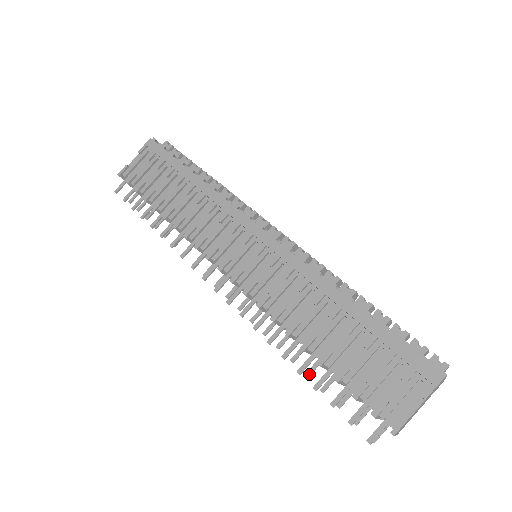
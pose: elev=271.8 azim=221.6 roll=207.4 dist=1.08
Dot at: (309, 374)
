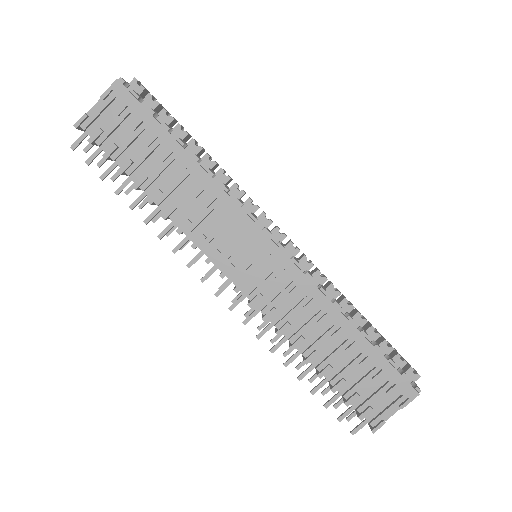
Dot at: (300, 367)
